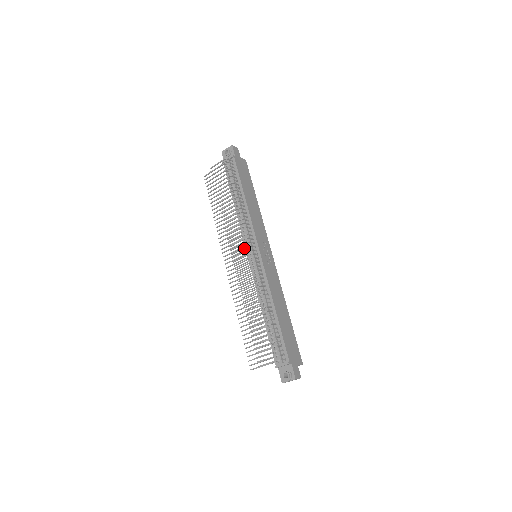
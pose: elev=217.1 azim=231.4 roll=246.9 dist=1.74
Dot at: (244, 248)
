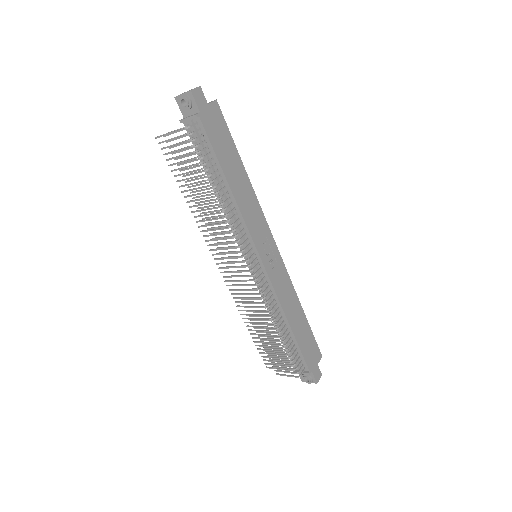
Dot at: (240, 262)
